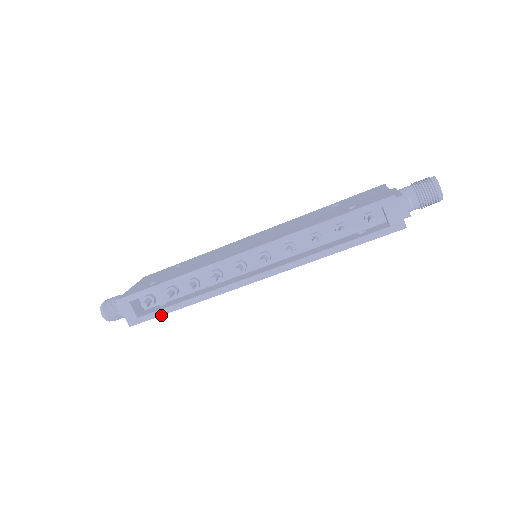
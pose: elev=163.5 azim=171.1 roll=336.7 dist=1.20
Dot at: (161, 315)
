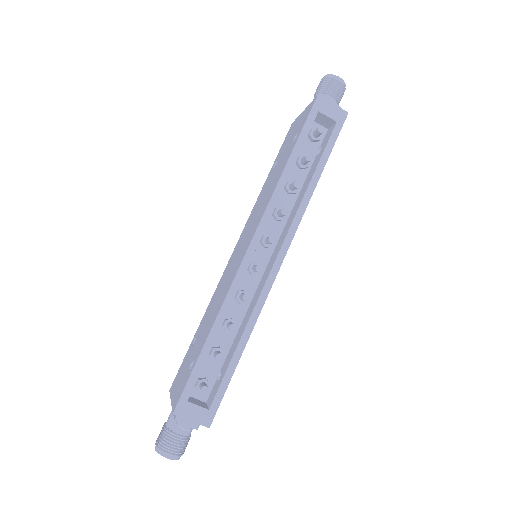
Dot at: (229, 382)
